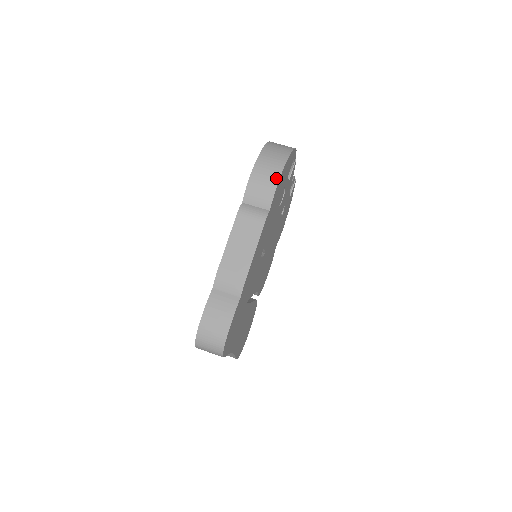
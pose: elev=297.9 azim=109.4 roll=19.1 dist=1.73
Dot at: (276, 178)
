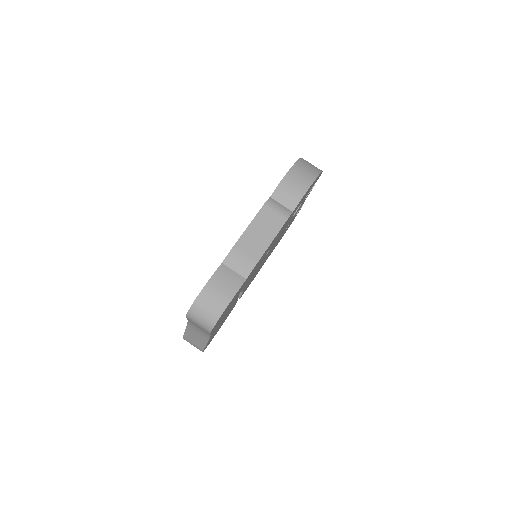
Dot at: (307, 186)
